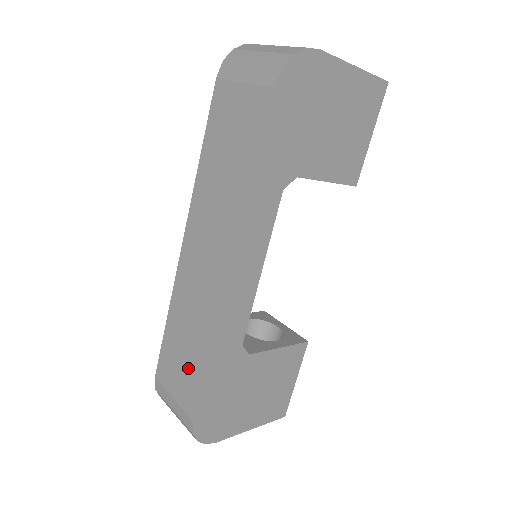
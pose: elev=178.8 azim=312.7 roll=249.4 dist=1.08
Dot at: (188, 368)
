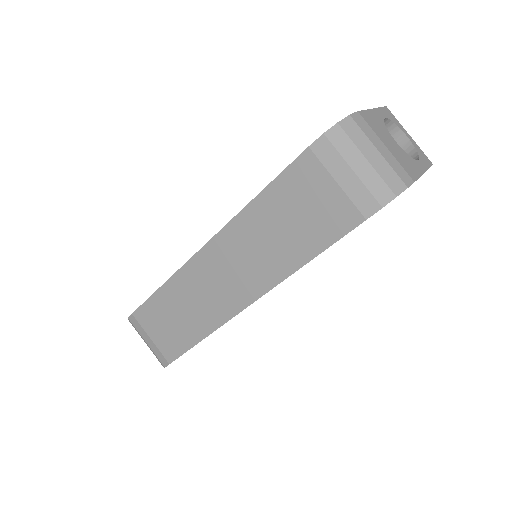
Dot at: (176, 332)
